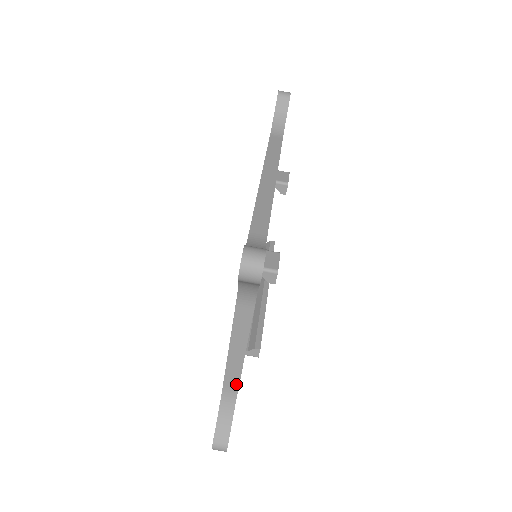
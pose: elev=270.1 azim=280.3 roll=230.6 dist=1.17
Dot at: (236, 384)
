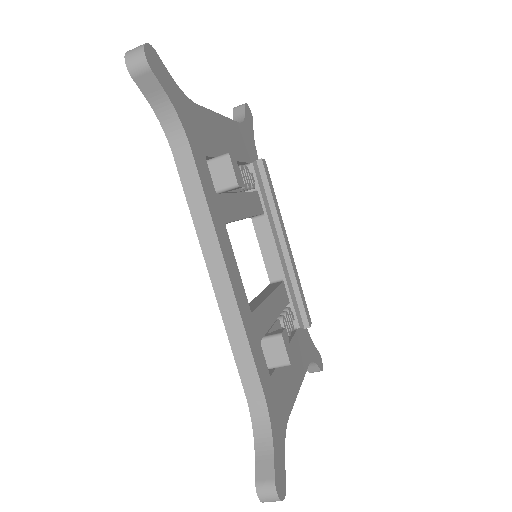
Dot at: occluded
